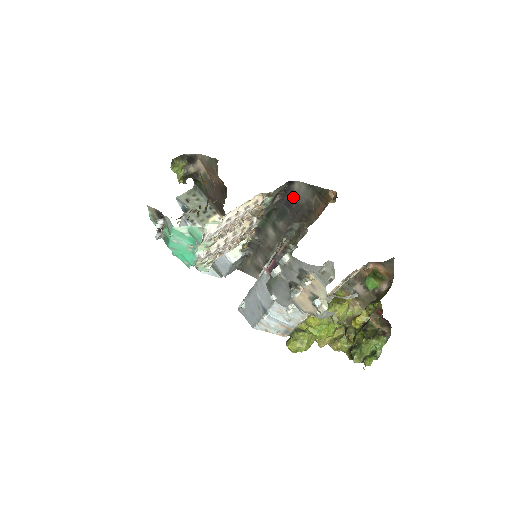
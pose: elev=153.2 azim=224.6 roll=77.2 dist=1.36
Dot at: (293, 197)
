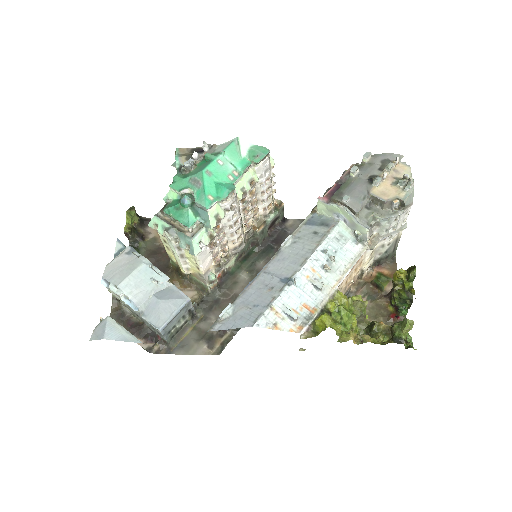
Dot at: (284, 233)
